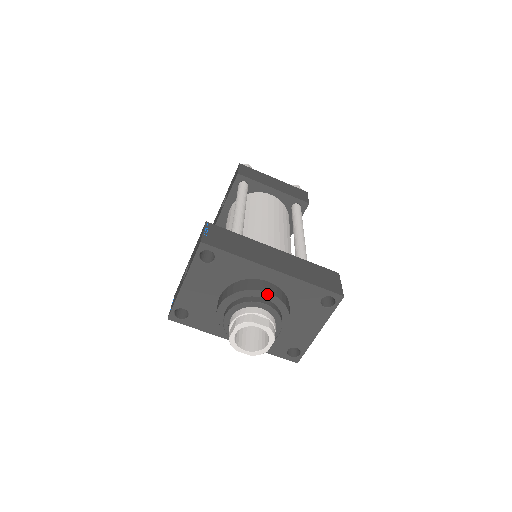
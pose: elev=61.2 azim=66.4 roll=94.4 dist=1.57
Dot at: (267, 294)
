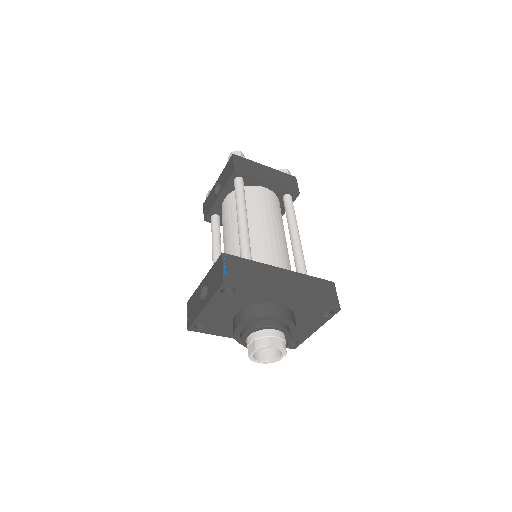
Dot at: (280, 318)
